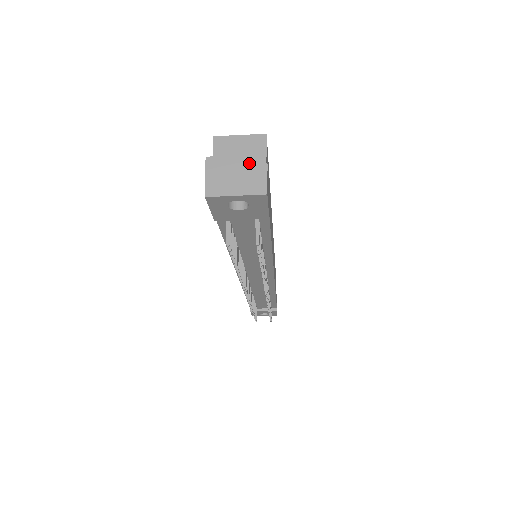
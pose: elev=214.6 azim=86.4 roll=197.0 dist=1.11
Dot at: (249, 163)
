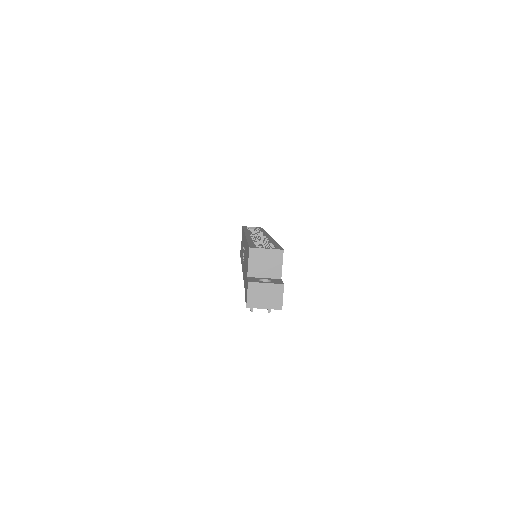
Dot at: (274, 289)
